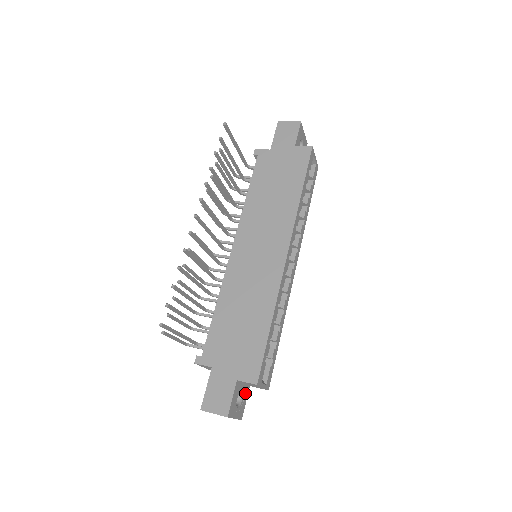
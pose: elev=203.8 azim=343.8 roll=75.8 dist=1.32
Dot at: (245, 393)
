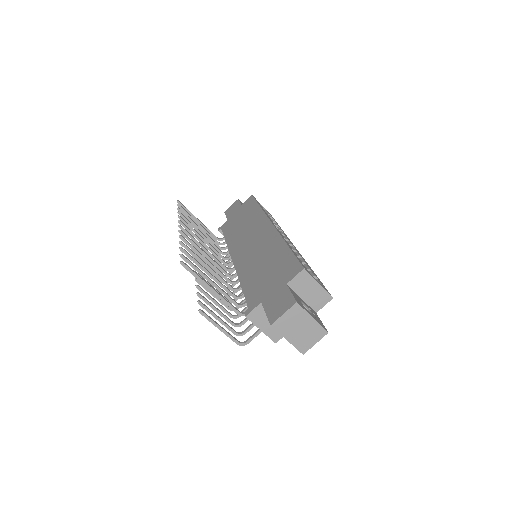
Dot at: (313, 312)
